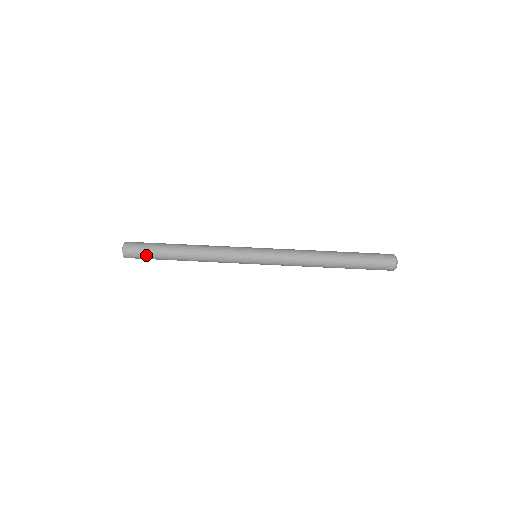
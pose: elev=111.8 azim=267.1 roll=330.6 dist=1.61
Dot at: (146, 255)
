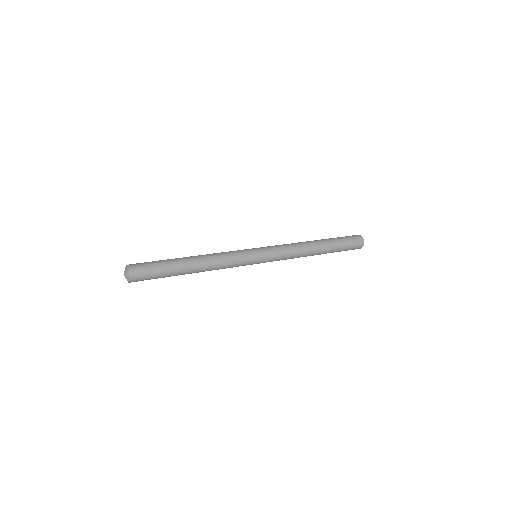
Dot at: (153, 263)
